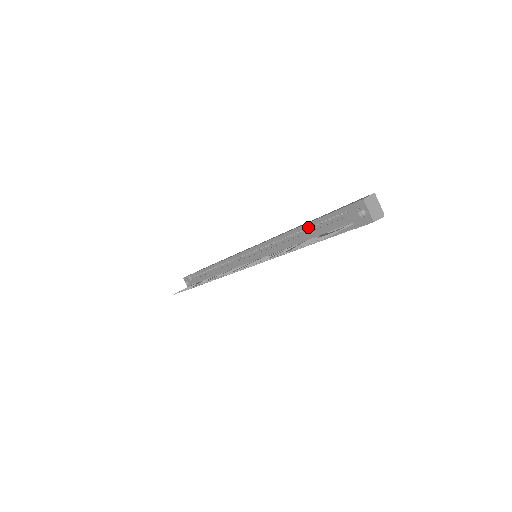
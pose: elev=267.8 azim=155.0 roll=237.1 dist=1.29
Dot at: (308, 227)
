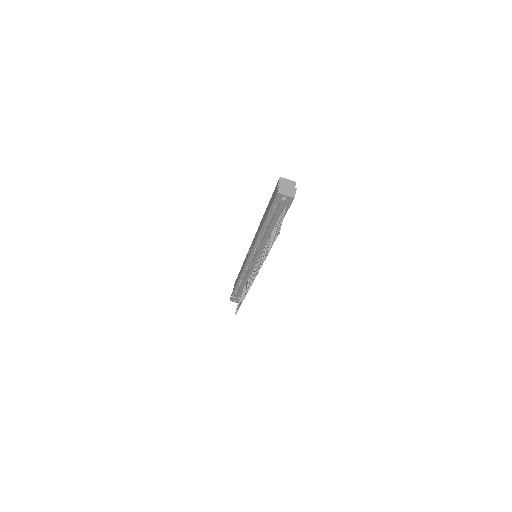
Dot at: (266, 224)
